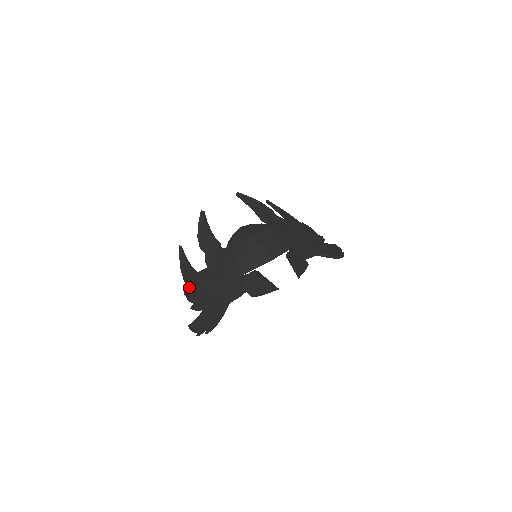
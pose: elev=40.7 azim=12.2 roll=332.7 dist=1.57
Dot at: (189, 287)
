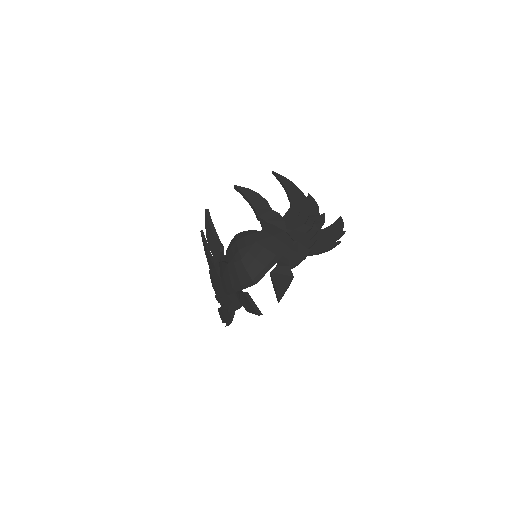
Dot at: occluded
